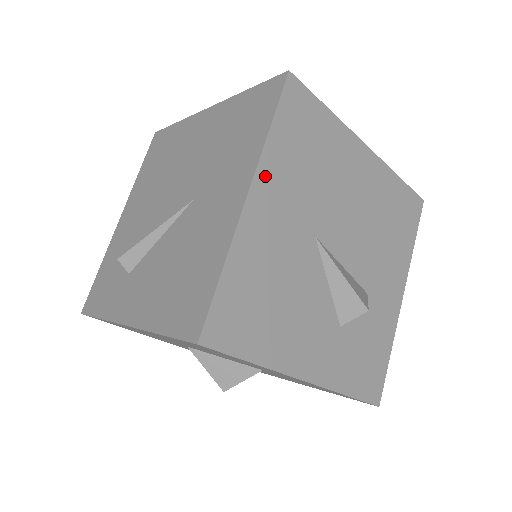
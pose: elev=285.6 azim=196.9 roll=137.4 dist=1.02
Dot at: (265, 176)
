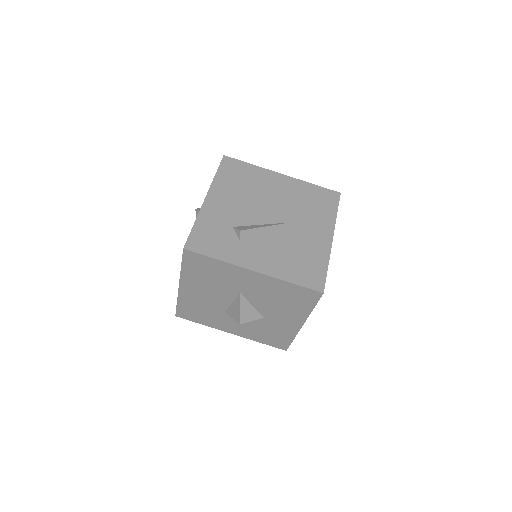
Dot at: occluded
